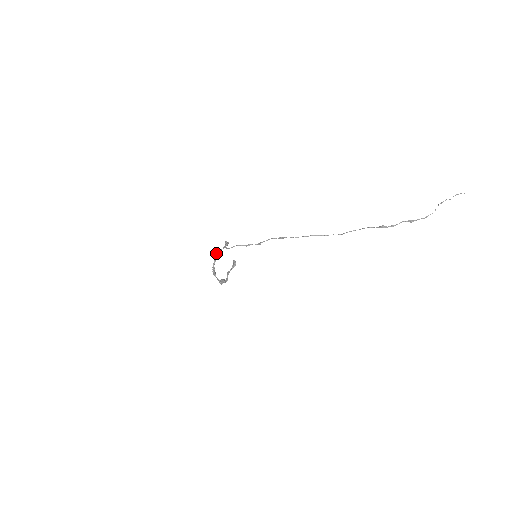
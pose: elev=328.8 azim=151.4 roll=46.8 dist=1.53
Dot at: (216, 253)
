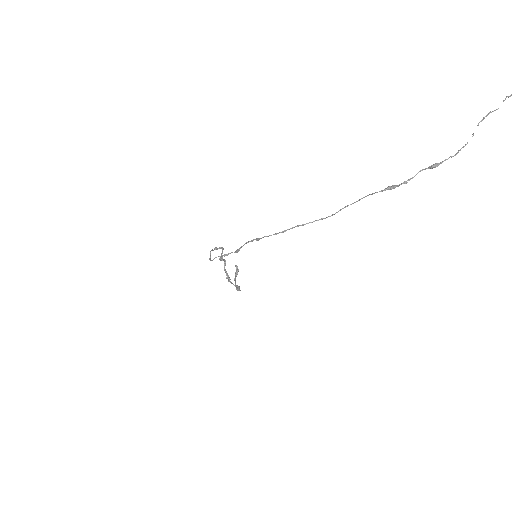
Dot at: (219, 258)
